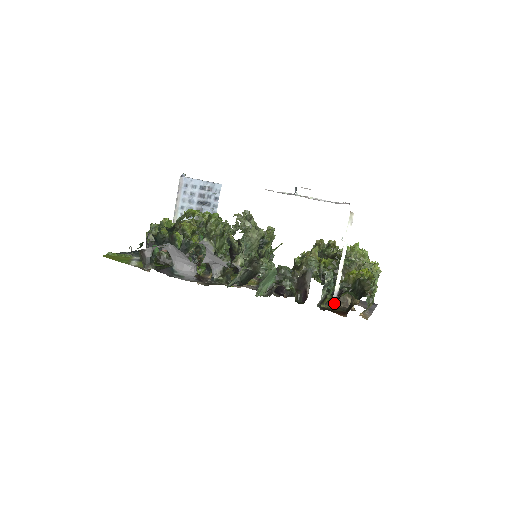
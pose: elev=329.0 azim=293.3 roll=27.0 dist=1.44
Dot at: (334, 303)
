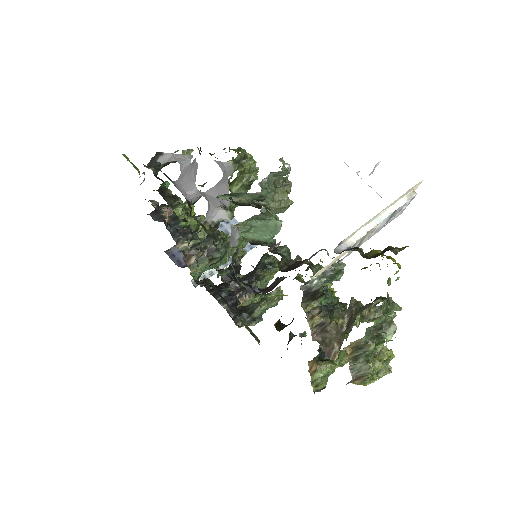
Dot at: (336, 253)
